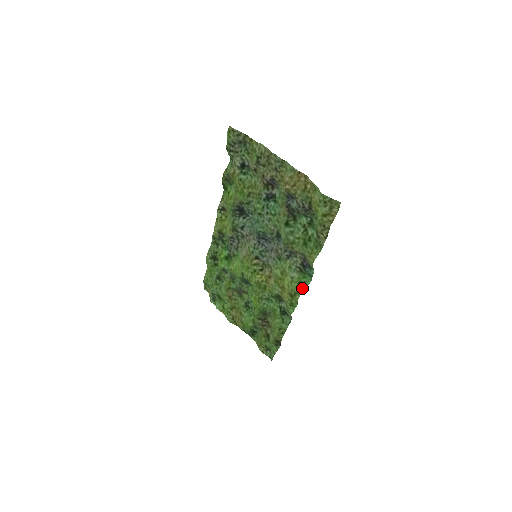
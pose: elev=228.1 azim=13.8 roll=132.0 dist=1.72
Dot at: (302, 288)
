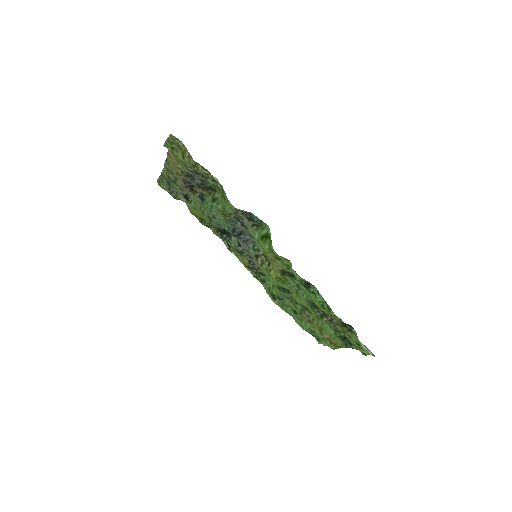
Dot at: (270, 240)
